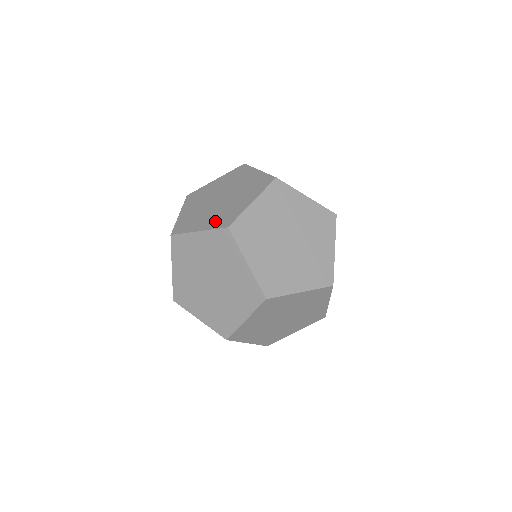
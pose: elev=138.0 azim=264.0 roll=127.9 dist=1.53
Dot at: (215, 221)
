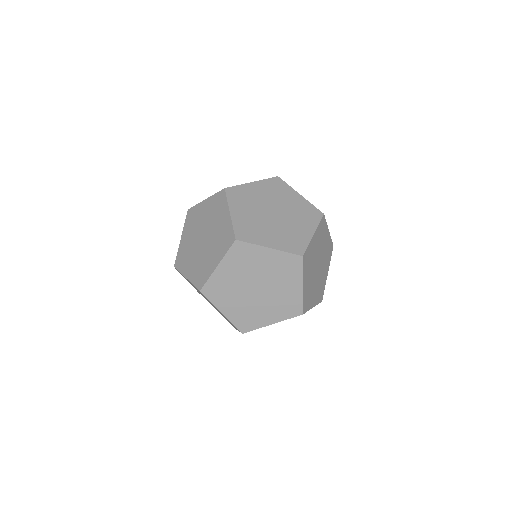
Dot at: (281, 312)
